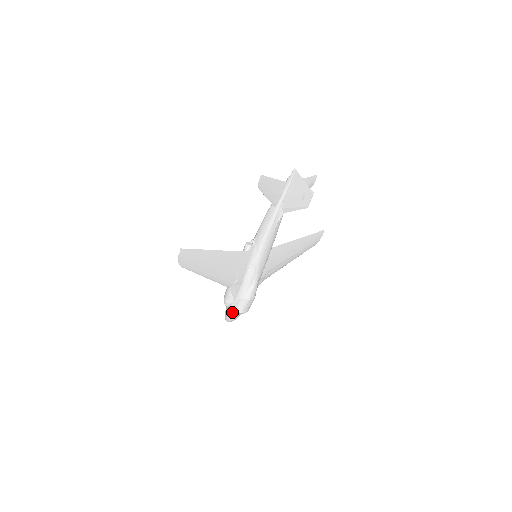
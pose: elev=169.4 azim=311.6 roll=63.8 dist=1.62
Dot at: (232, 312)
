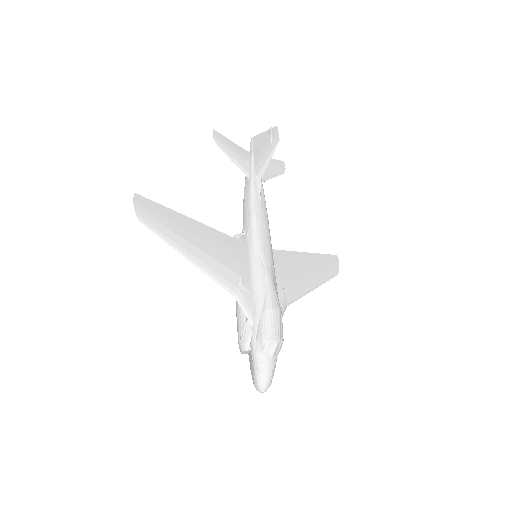
Dot at: (258, 353)
